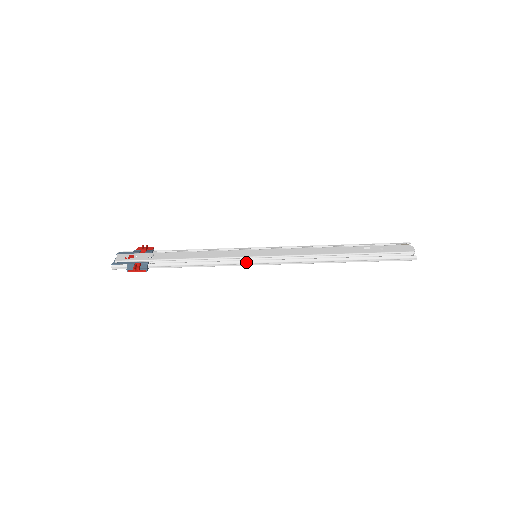
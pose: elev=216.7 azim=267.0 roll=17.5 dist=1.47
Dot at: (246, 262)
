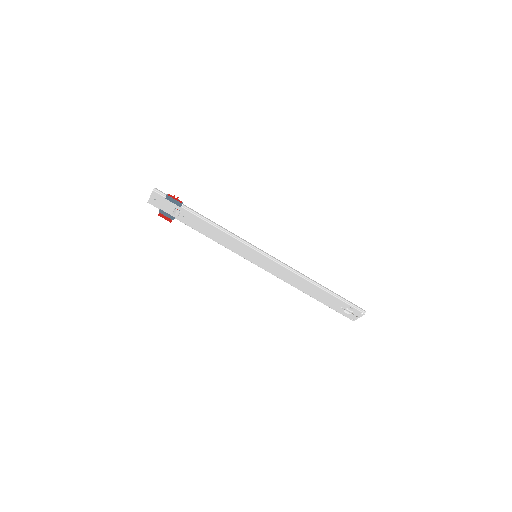
Dot at: (254, 246)
